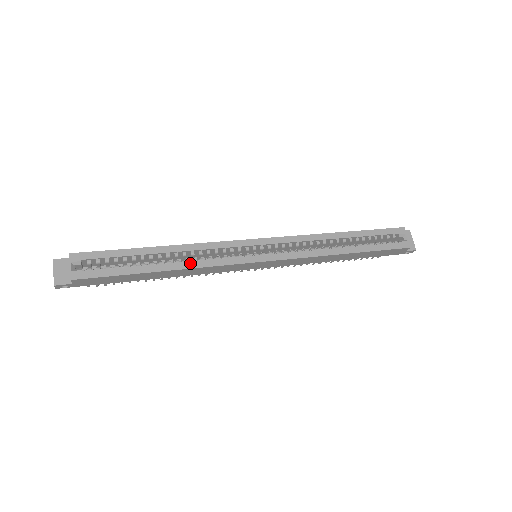
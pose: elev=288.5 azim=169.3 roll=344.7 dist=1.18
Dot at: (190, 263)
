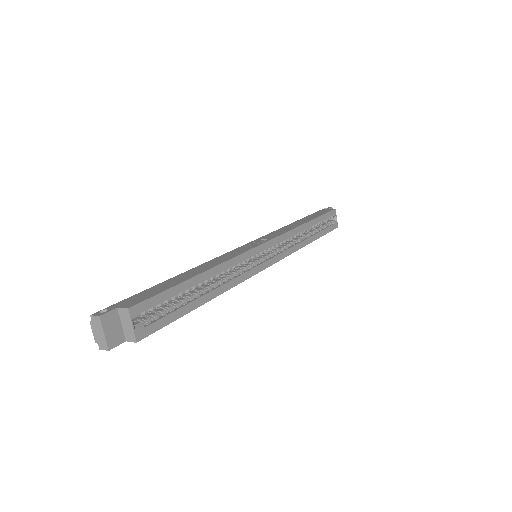
Dot at: (226, 285)
